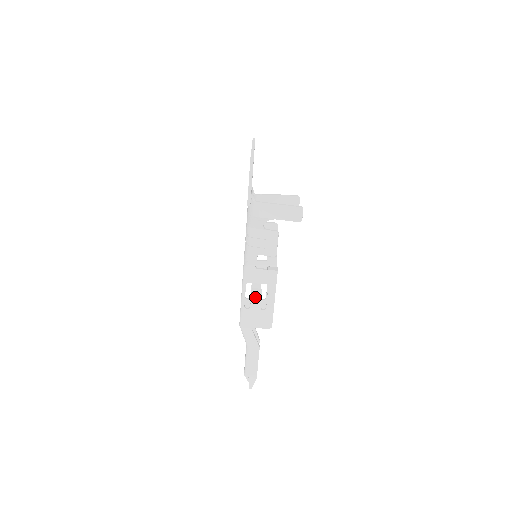
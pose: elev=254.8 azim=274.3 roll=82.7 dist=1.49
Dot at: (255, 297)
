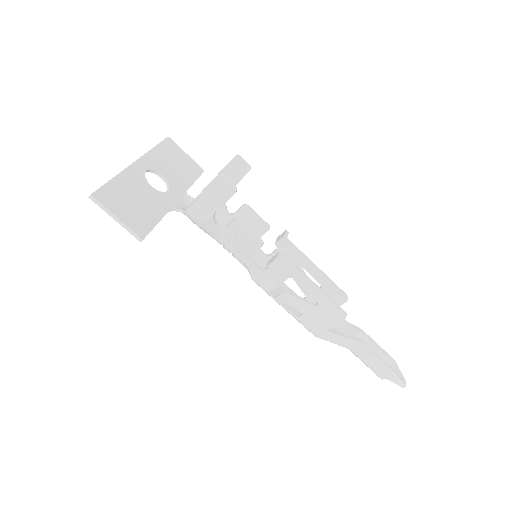
Dot at: (289, 301)
